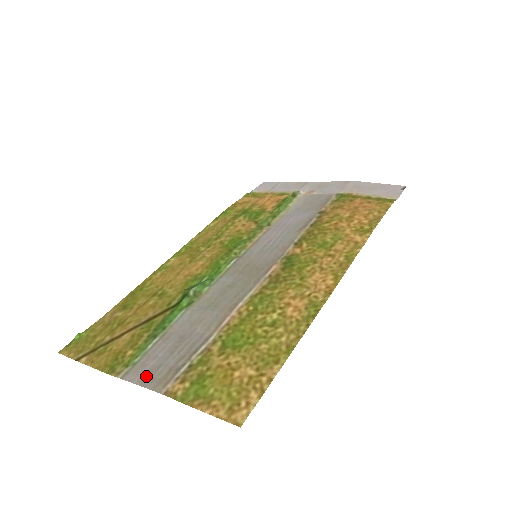
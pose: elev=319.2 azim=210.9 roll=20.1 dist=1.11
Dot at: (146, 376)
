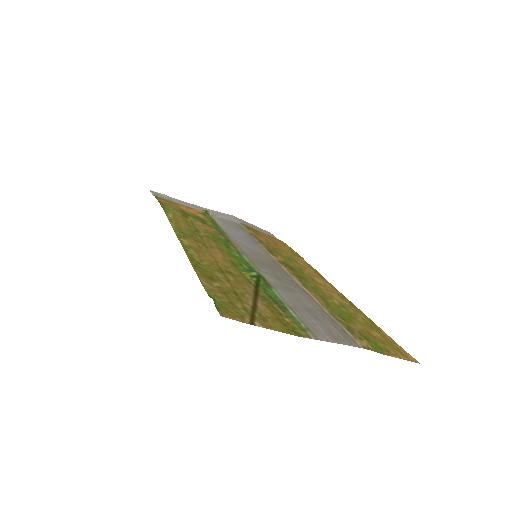
Dot at: (333, 337)
